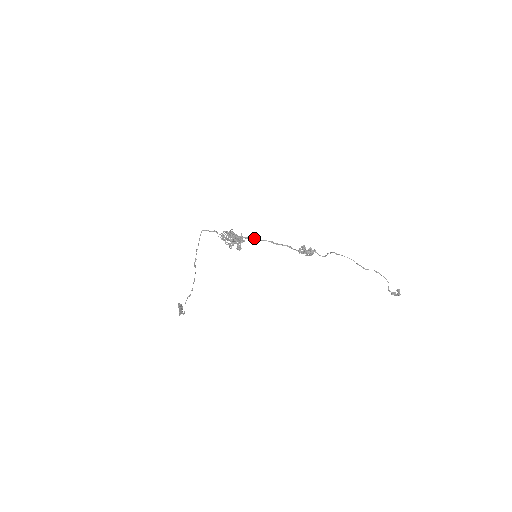
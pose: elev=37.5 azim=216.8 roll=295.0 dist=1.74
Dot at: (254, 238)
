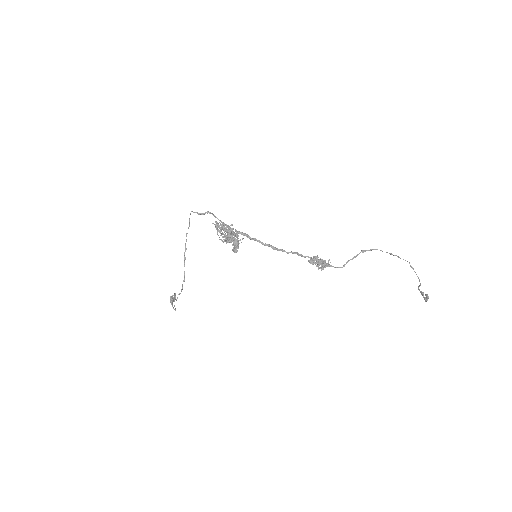
Dot at: (254, 238)
